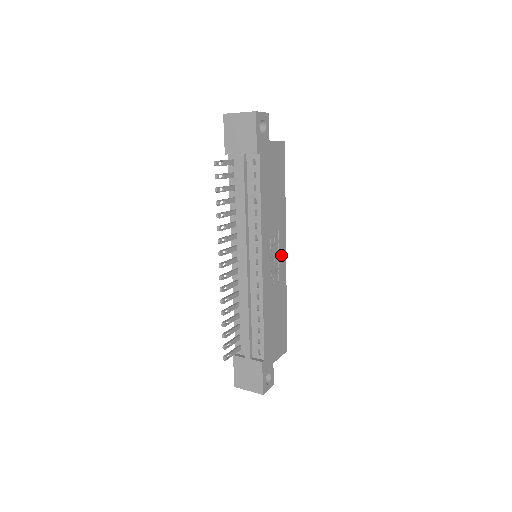
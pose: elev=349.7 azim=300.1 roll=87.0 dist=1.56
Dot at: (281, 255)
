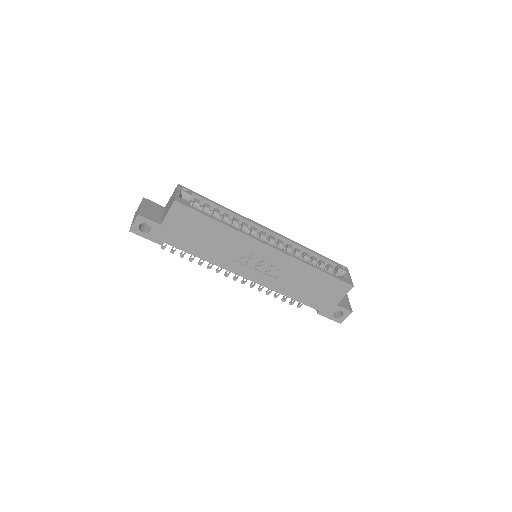
Dot at: (267, 254)
